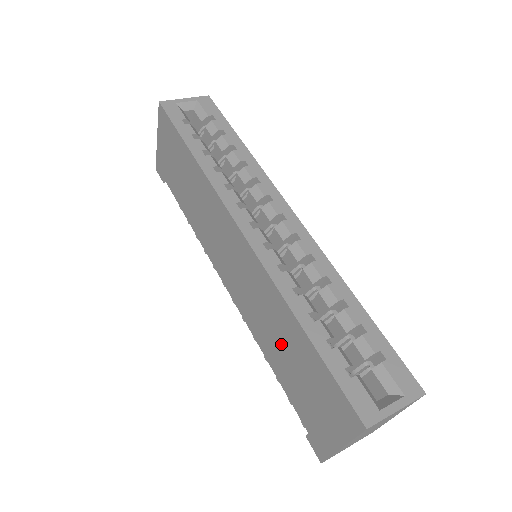
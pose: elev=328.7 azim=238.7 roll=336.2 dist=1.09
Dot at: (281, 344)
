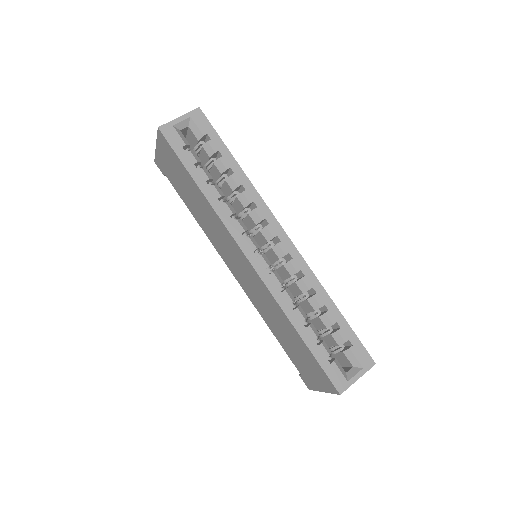
Dot at: (282, 330)
